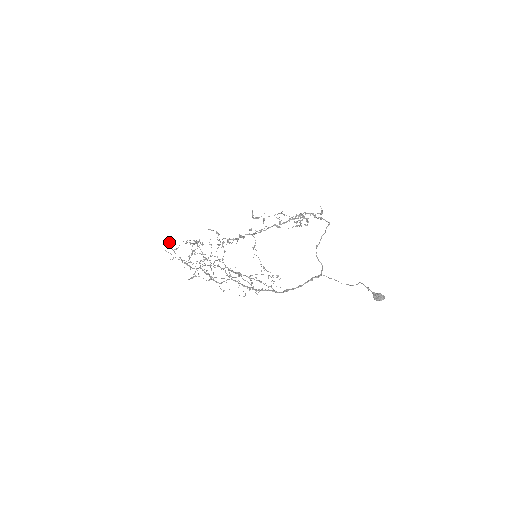
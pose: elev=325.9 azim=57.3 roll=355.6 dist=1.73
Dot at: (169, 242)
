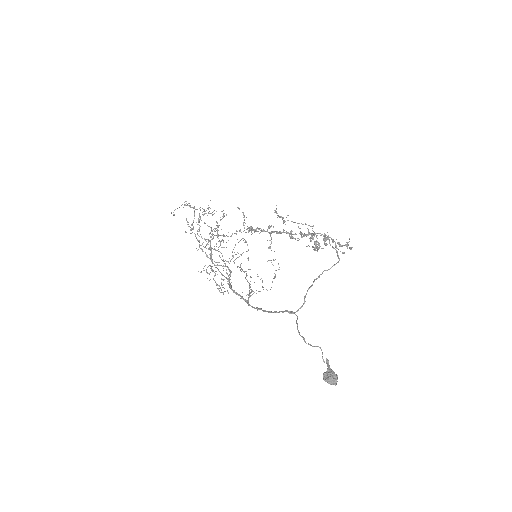
Dot at: occluded
